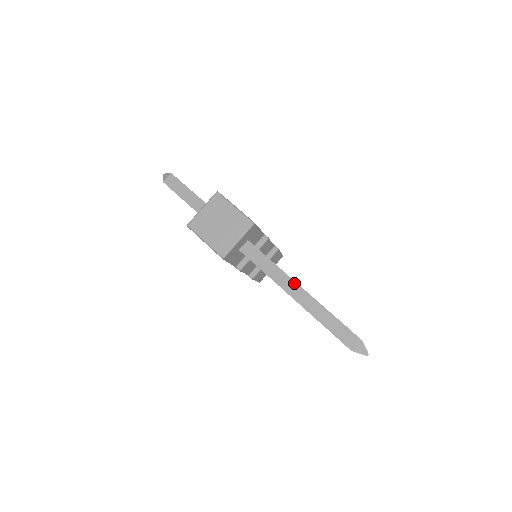
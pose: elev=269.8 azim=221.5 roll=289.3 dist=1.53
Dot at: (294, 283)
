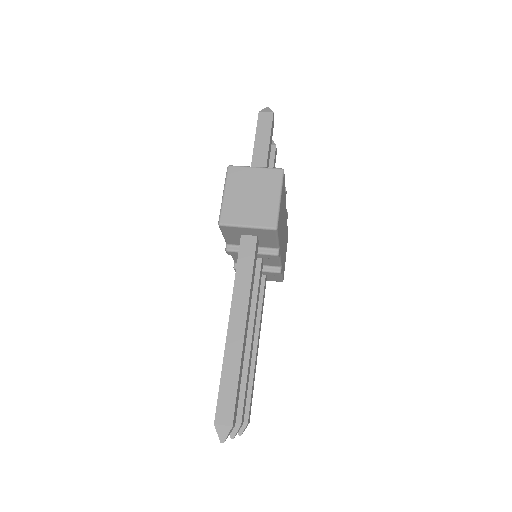
Dot at: (245, 314)
